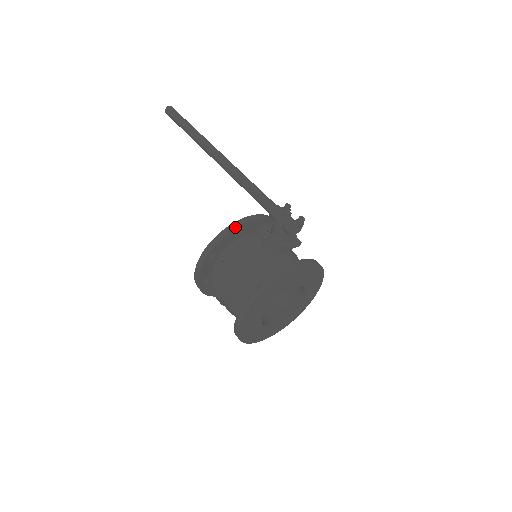
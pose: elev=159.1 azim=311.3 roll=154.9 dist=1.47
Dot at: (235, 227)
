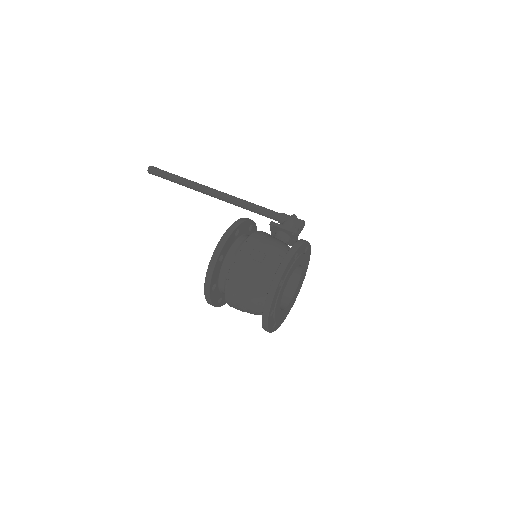
Dot at: (252, 220)
